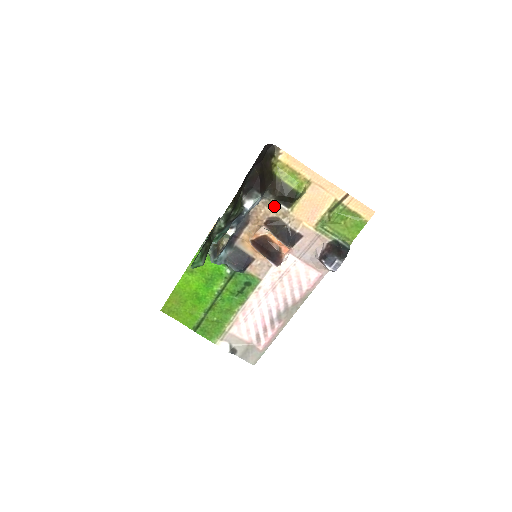
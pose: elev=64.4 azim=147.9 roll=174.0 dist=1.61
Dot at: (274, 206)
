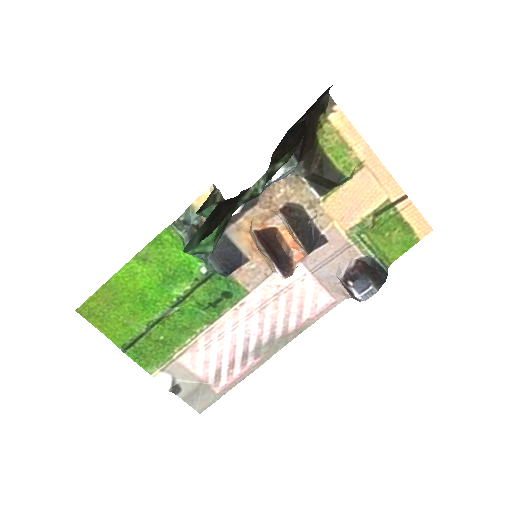
Dot at: (301, 187)
